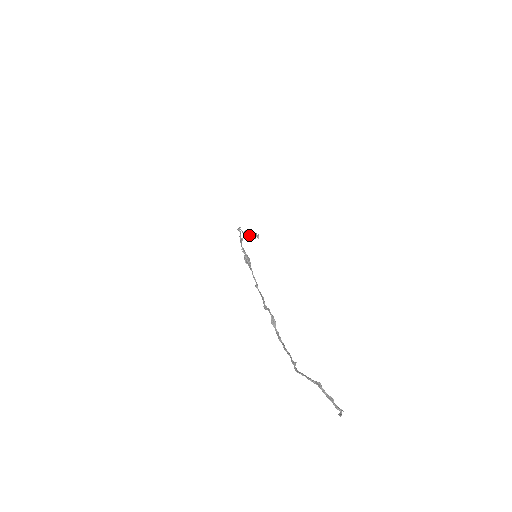
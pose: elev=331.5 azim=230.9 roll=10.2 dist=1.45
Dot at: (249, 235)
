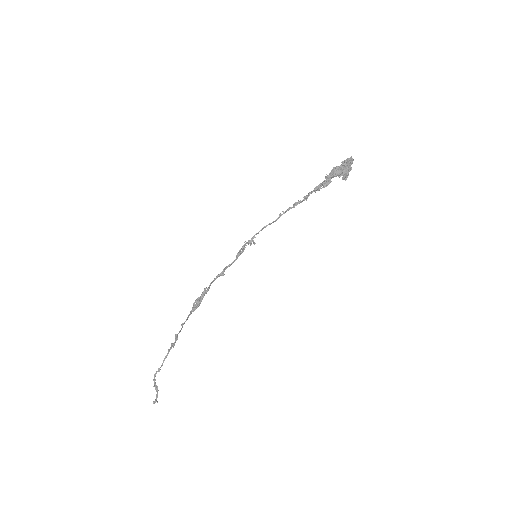
Dot at: (326, 177)
